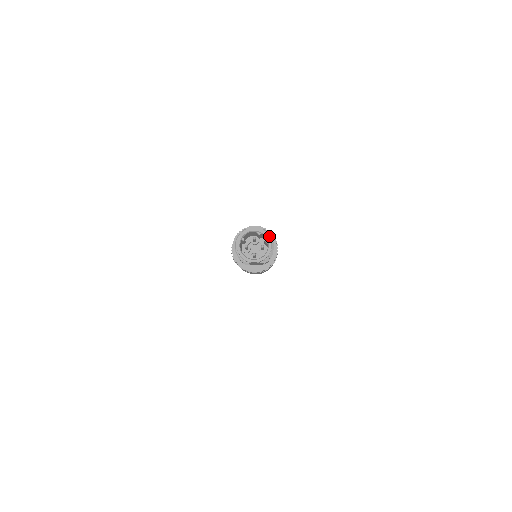
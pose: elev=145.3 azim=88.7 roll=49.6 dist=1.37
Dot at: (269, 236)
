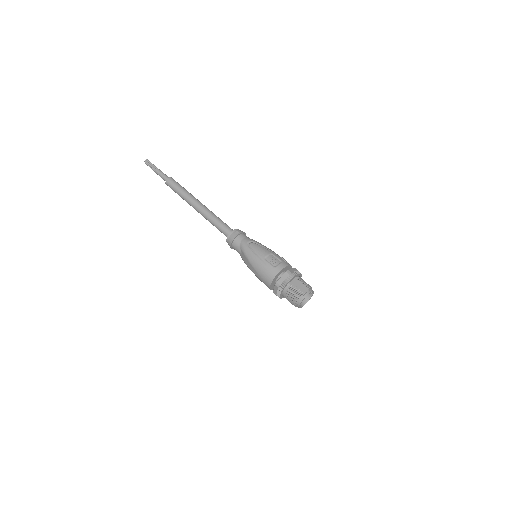
Dot at: occluded
